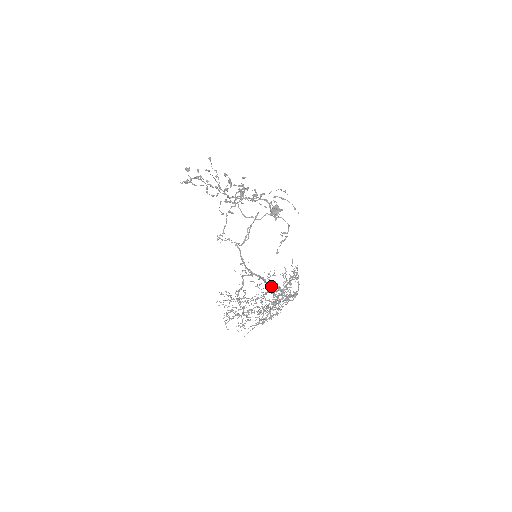
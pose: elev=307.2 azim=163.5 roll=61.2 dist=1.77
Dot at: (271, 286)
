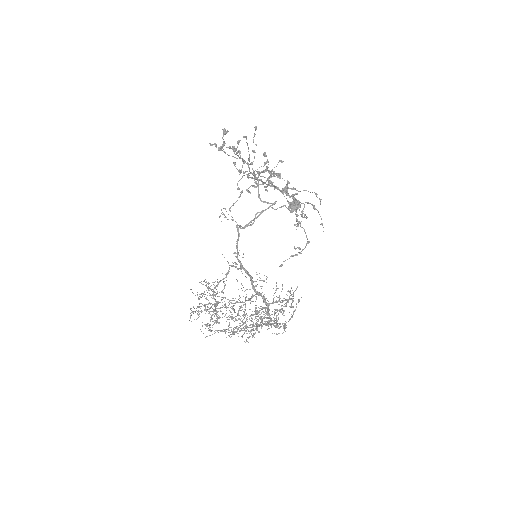
Dot at: occluded
